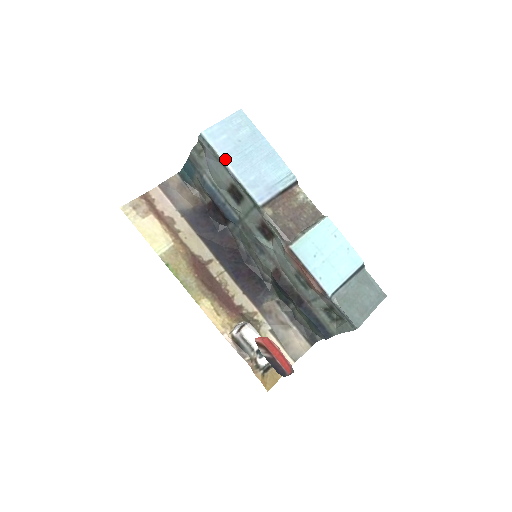
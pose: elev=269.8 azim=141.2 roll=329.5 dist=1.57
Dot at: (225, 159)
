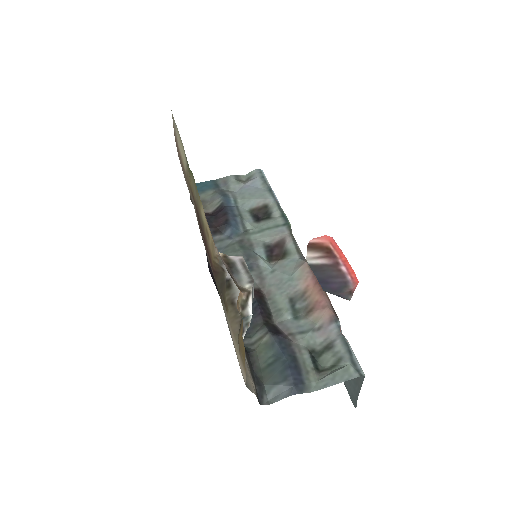
Dot at: (273, 191)
